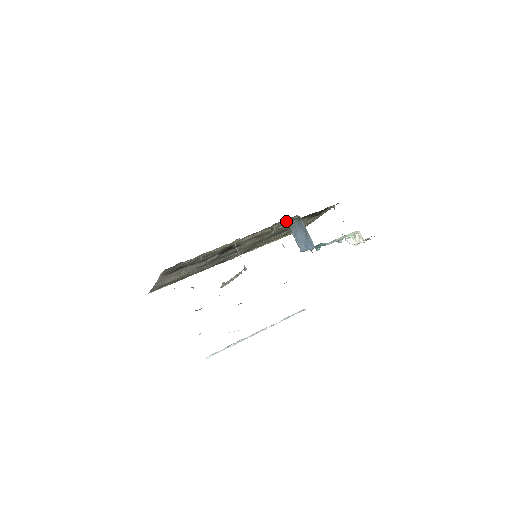
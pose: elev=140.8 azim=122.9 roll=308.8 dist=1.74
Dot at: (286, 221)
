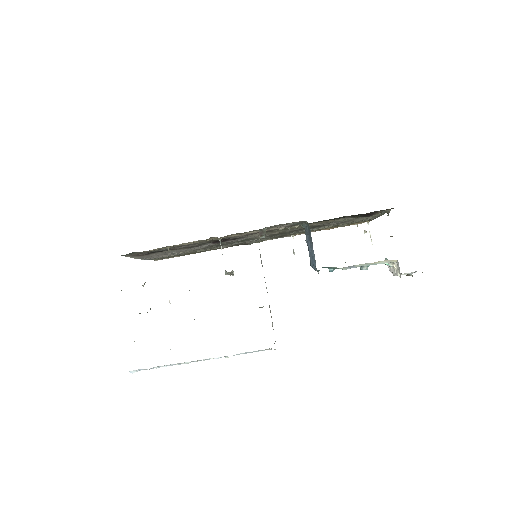
Dot at: (296, 223)
